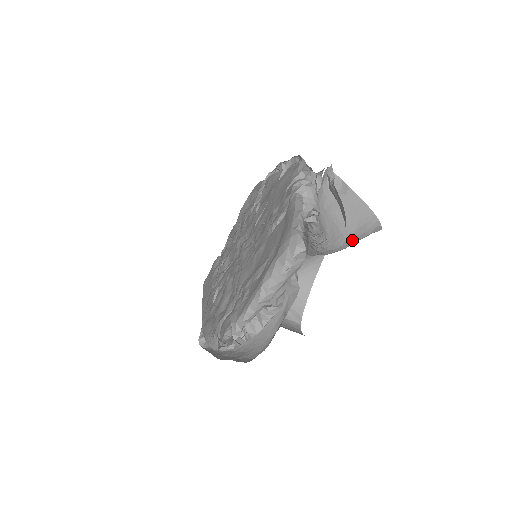
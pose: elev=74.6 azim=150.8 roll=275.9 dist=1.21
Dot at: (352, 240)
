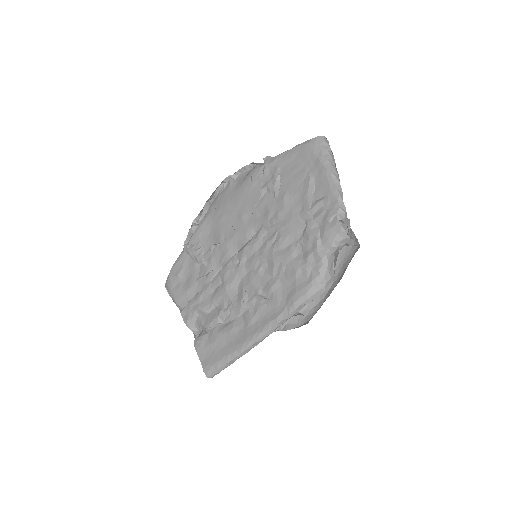
Dot at: occluded
